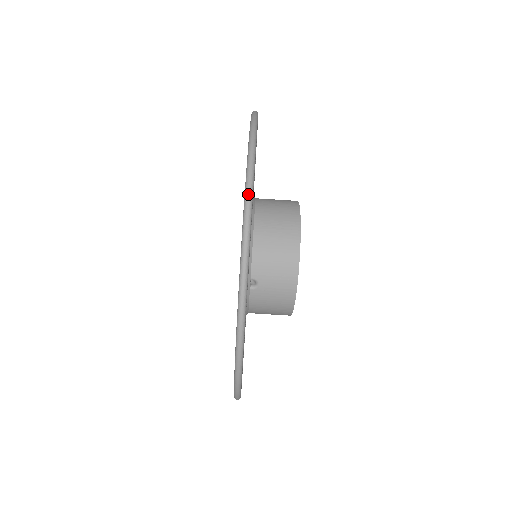
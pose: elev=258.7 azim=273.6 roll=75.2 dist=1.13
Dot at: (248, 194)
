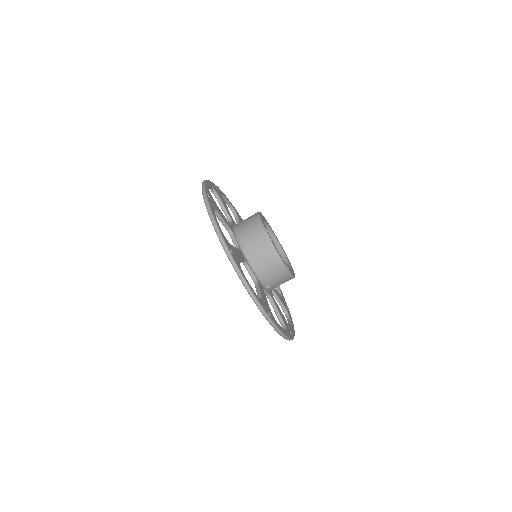
Dot at: (249, 291)
